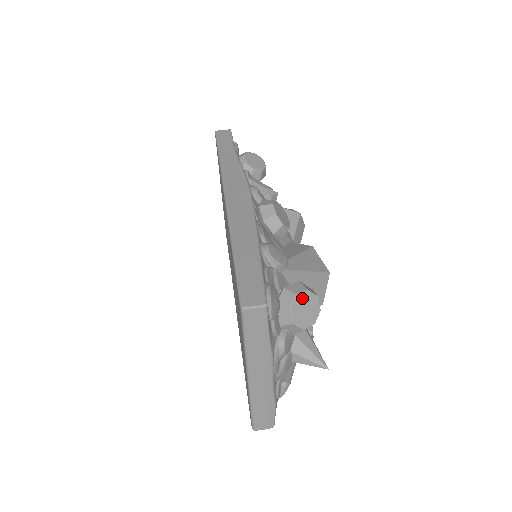
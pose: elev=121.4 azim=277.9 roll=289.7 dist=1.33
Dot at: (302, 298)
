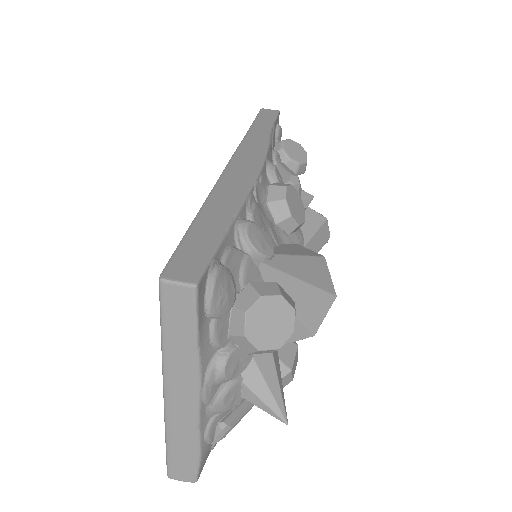
Dot at: (269, 304)
